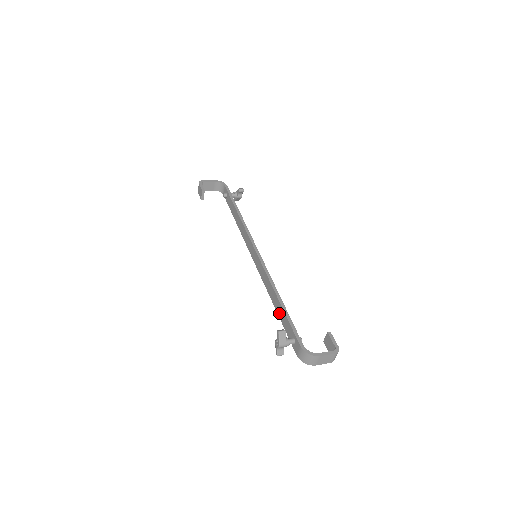
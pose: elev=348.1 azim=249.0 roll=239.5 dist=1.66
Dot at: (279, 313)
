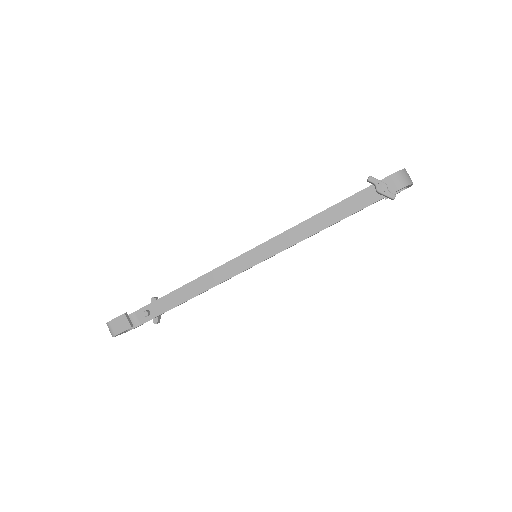
Dot at: (341, 214)
